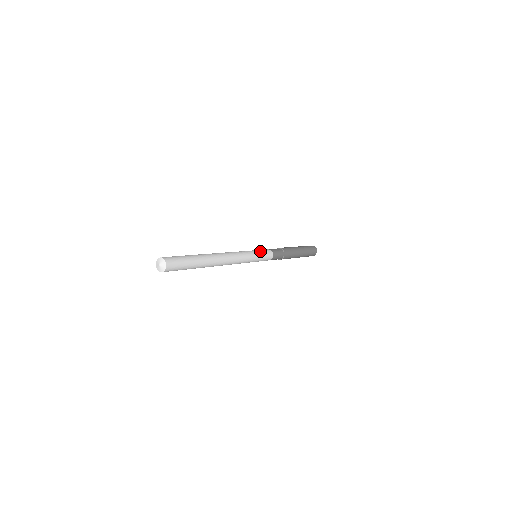
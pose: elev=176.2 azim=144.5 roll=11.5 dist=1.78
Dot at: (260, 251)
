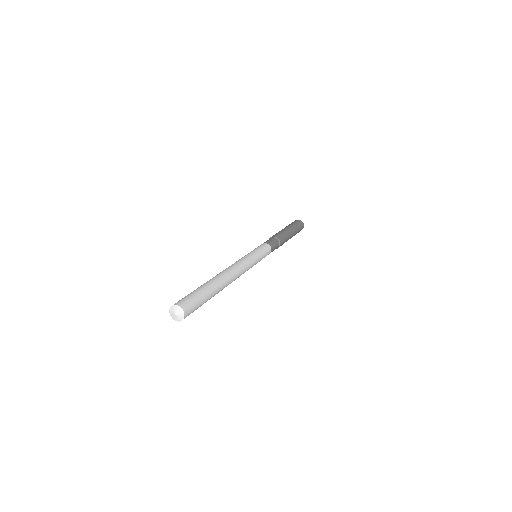
Dot at: (263, 254)
